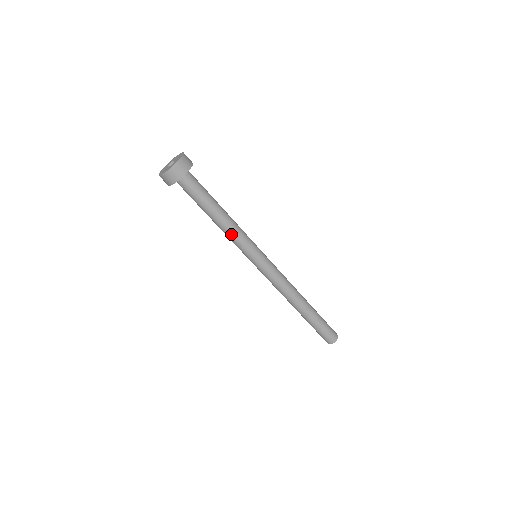
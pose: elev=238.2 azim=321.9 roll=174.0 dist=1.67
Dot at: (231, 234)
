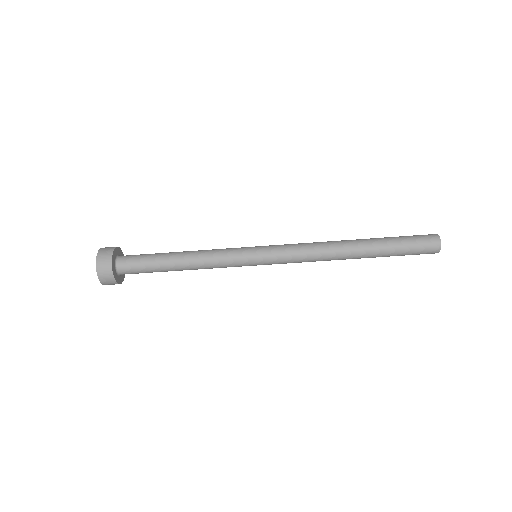
Dot at: (209, 268)
